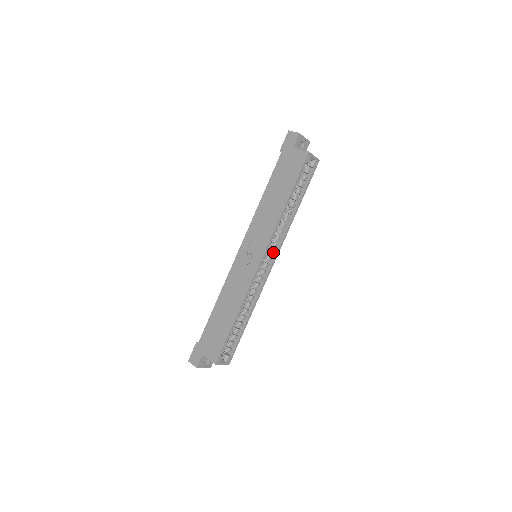
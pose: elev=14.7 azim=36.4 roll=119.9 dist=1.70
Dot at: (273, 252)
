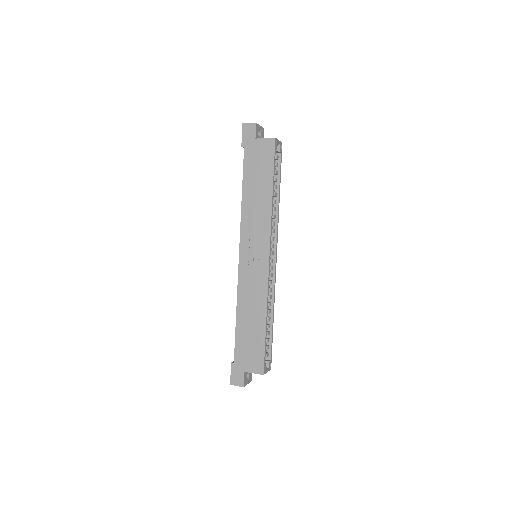
Dot at: (273, 246)
